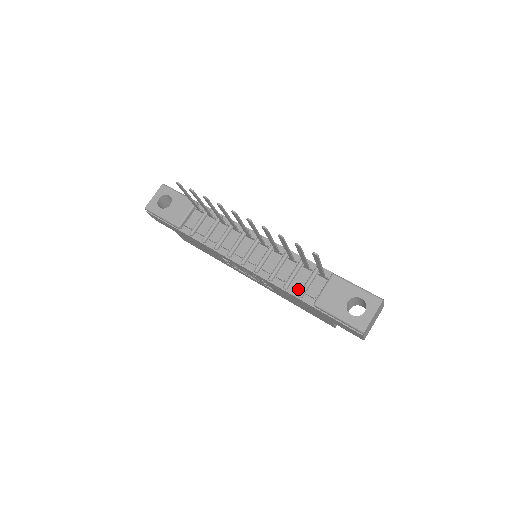
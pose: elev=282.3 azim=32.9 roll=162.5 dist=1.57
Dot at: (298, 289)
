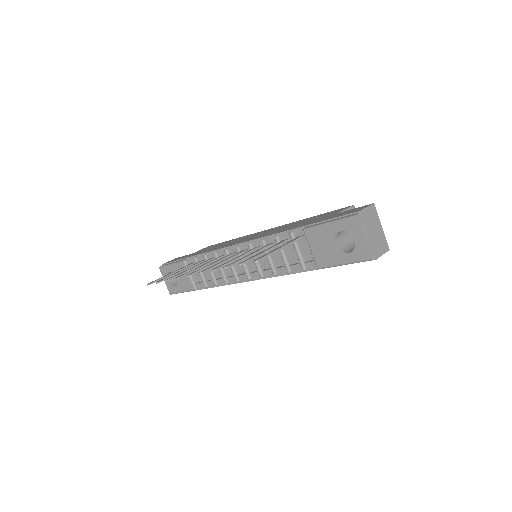
Dot at: (297, 266)
